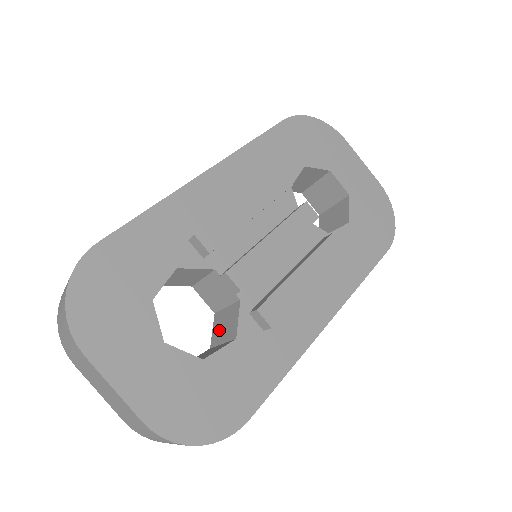
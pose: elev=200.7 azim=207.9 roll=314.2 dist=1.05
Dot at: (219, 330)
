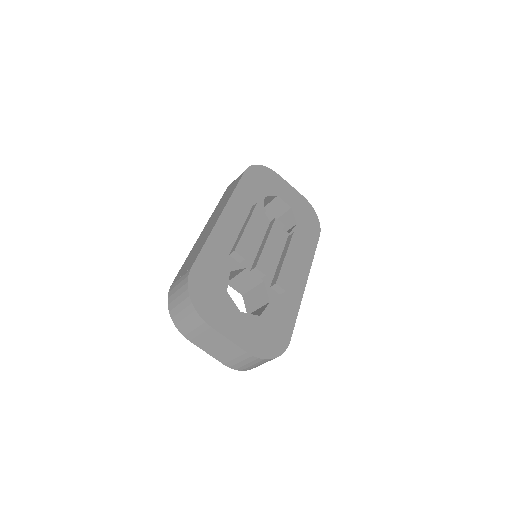
Dot at: (252, 303)
